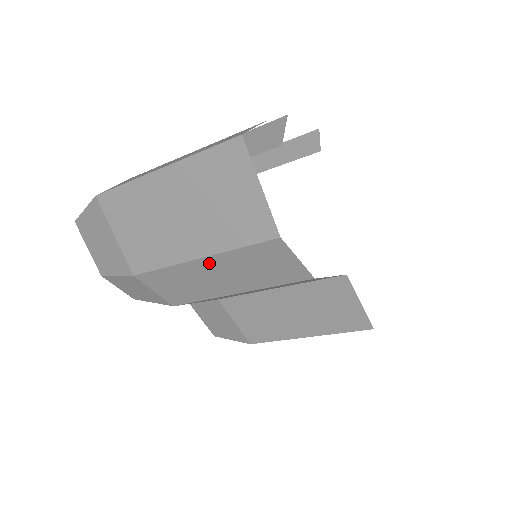
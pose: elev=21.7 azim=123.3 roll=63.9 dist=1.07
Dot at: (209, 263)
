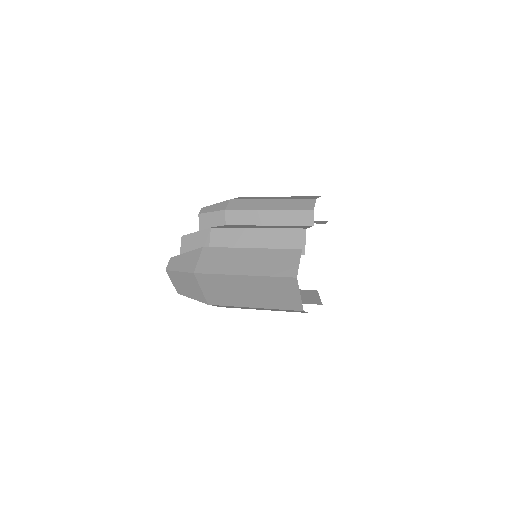
Dot at: (258, 308)
